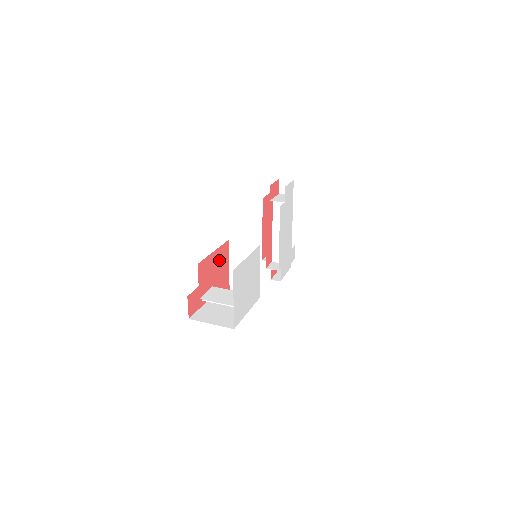
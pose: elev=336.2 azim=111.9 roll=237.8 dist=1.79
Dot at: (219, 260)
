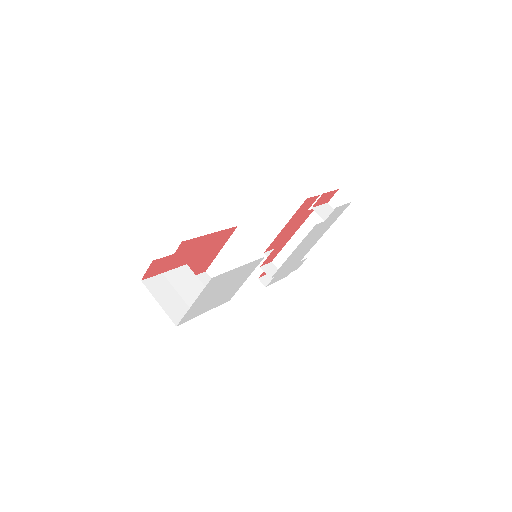
Dot at: (213, 242)
